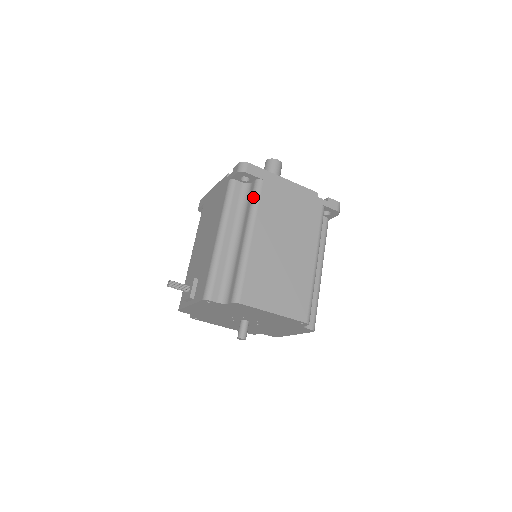
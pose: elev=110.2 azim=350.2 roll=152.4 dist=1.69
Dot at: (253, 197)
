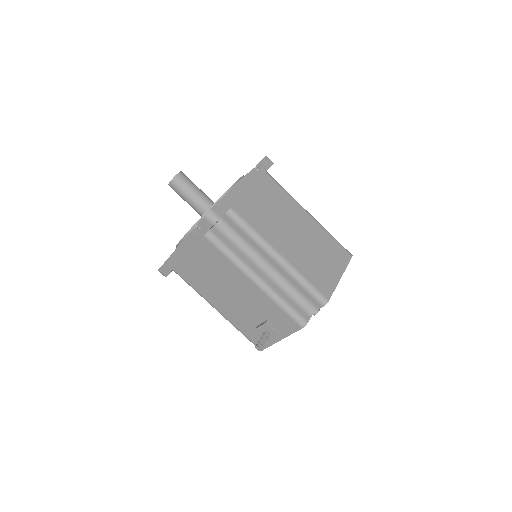
Dot at: (242, 227)
